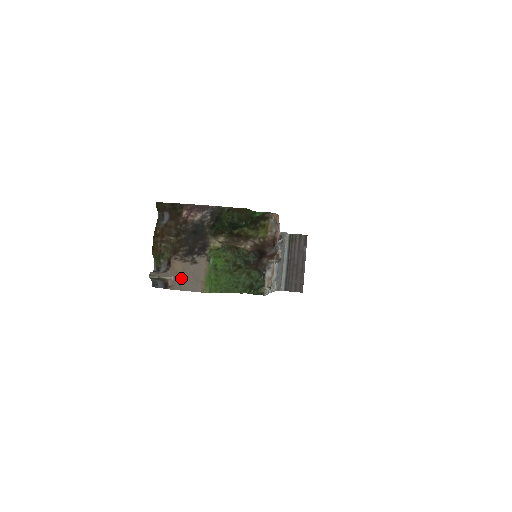
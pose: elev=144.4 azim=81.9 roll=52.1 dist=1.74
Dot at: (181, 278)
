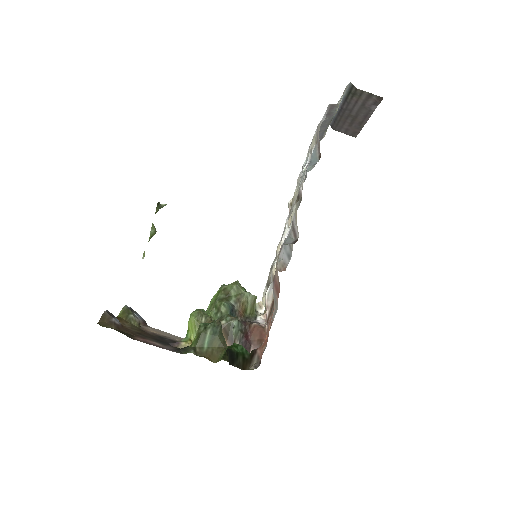
Dot at: (158, 332)
